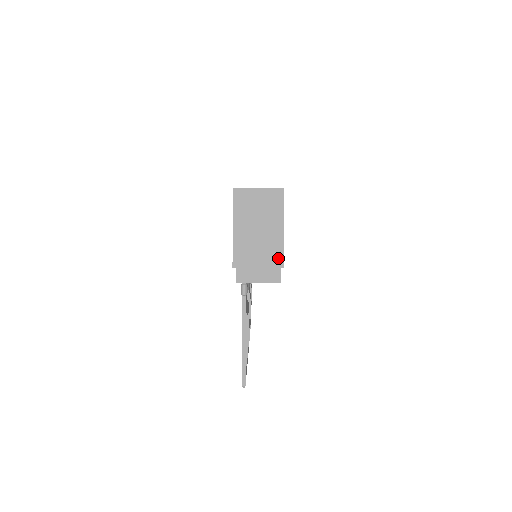
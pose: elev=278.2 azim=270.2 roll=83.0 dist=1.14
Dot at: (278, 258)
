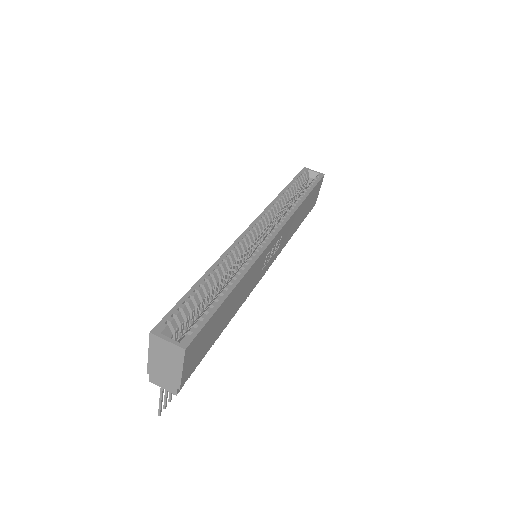
Dot at: (176, 383)
